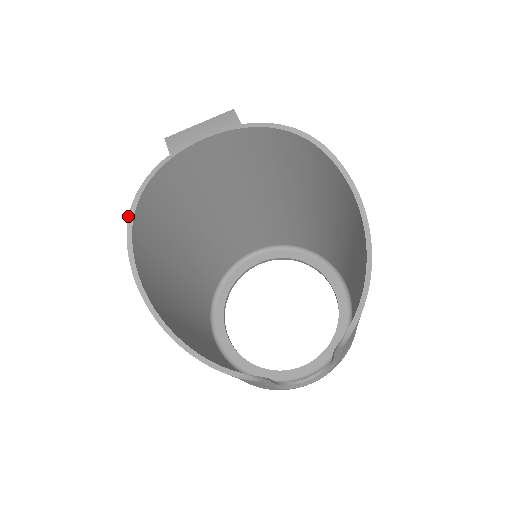
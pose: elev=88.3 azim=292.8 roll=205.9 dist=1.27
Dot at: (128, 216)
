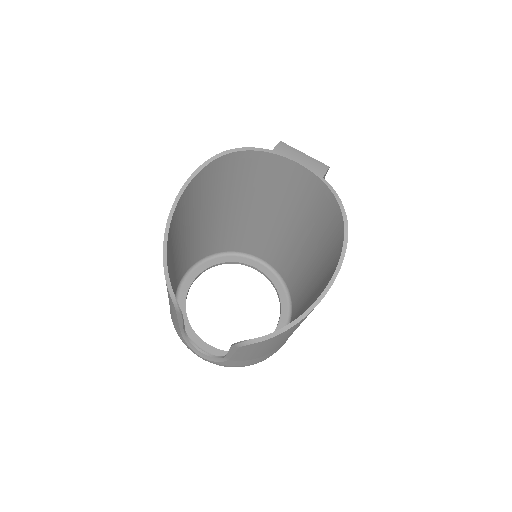
Dot at: (217, 154)
